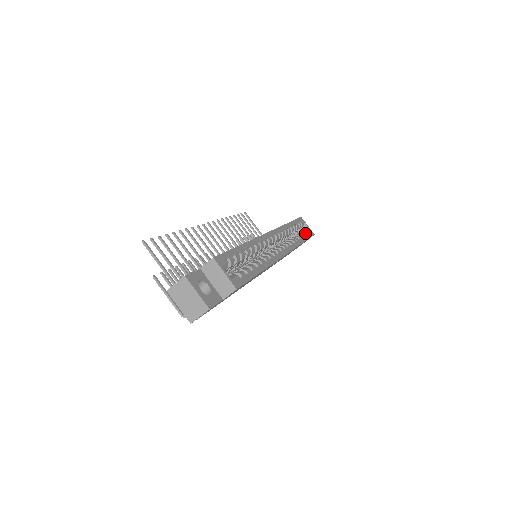
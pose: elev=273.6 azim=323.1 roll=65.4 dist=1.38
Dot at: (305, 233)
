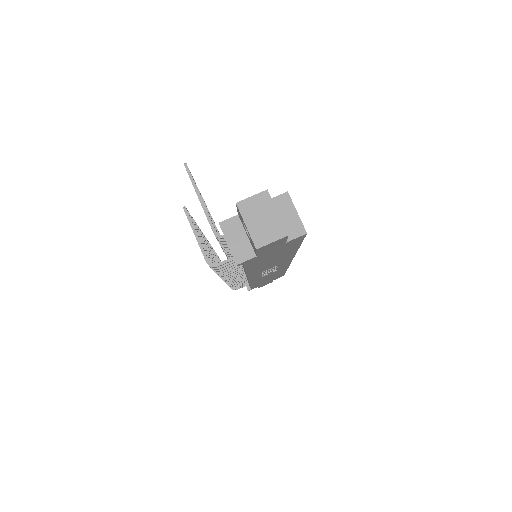
Dot at: occluded
